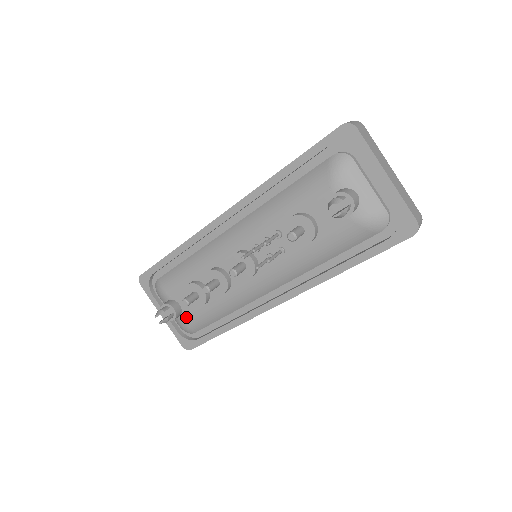
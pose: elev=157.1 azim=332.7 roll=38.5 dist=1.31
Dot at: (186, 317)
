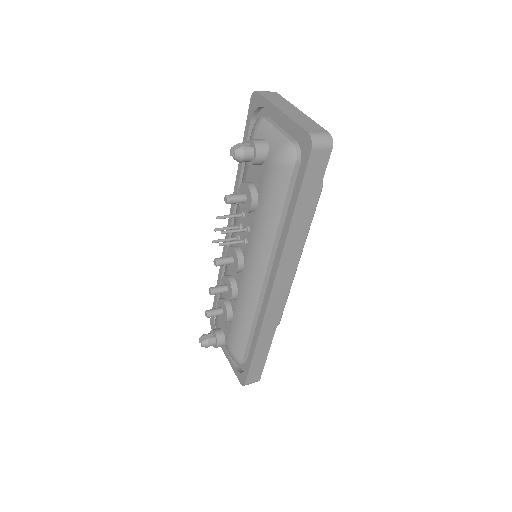
Dot at: (228, 342)
